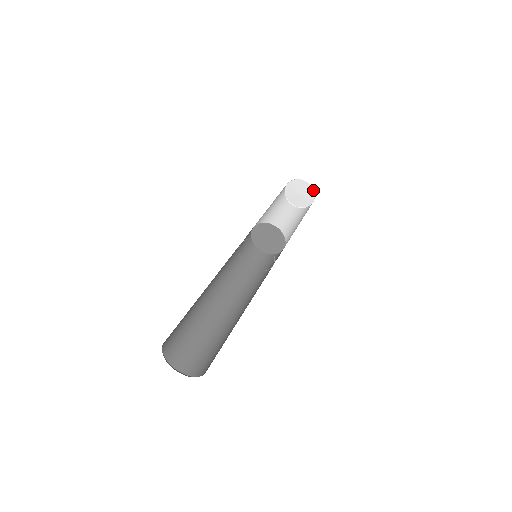
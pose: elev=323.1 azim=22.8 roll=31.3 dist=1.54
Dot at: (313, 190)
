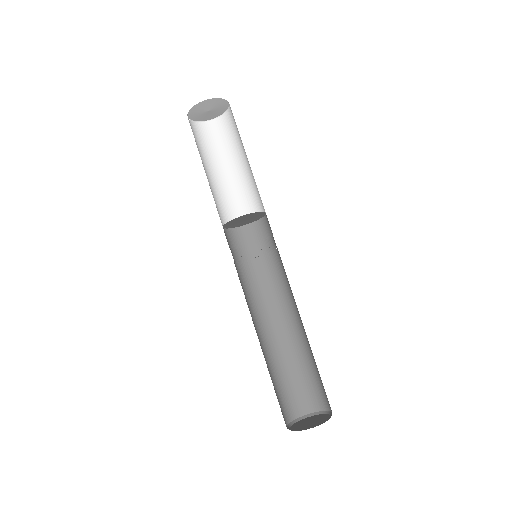
Dot at: (227, 102)
